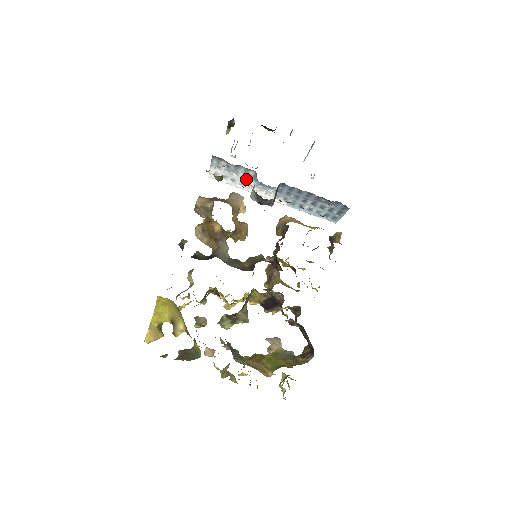
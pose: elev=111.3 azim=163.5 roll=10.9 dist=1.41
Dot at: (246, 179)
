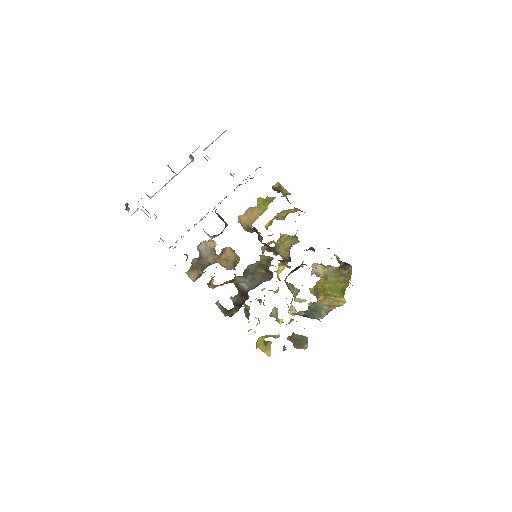
Dot at: occluded
